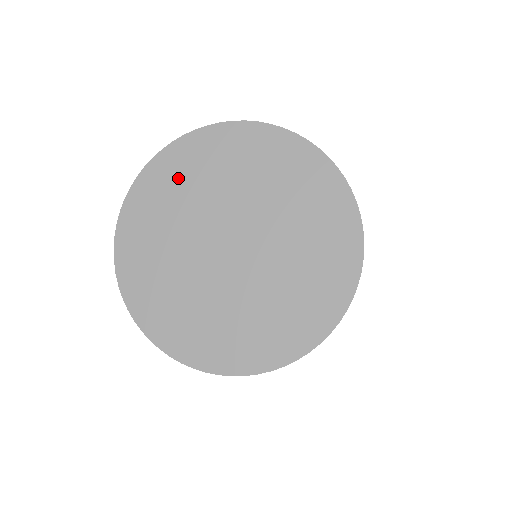
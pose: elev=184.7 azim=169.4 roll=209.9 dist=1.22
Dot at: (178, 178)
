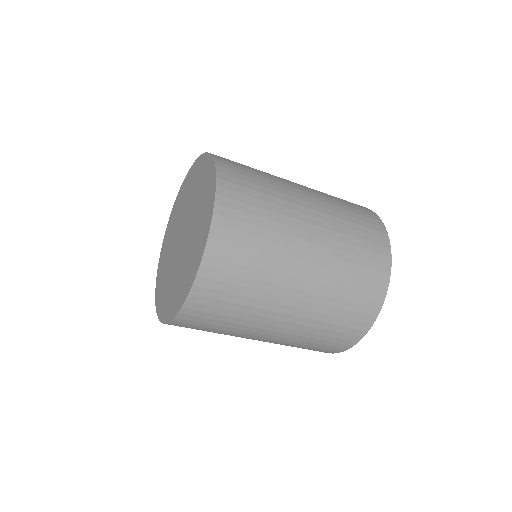
Dot at: (167, 241)
